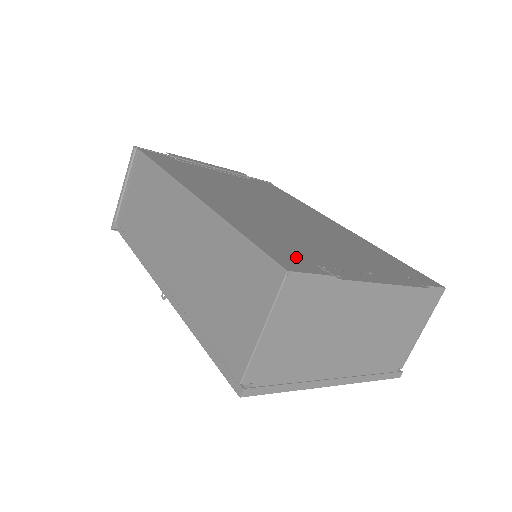
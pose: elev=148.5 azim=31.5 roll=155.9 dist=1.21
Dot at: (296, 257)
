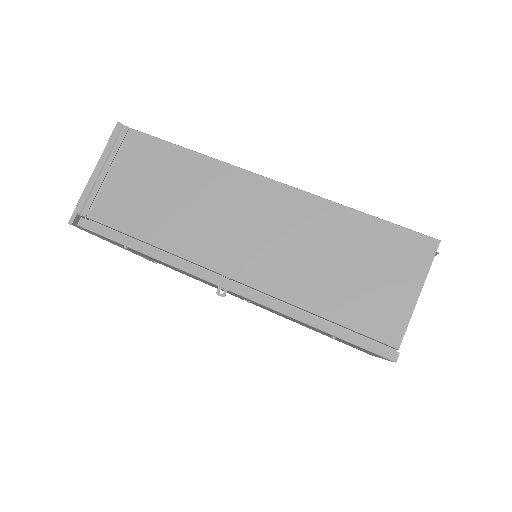
Dot at: occluded
